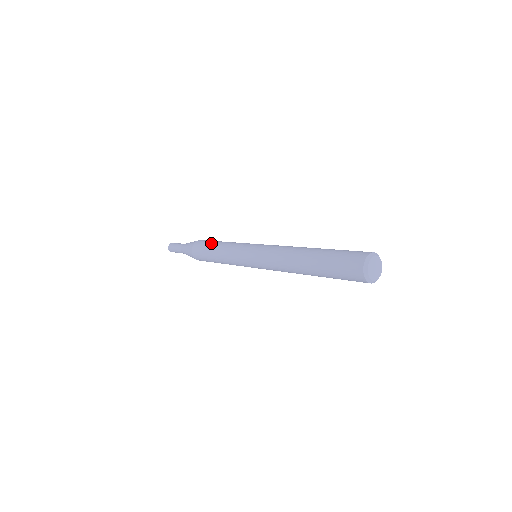
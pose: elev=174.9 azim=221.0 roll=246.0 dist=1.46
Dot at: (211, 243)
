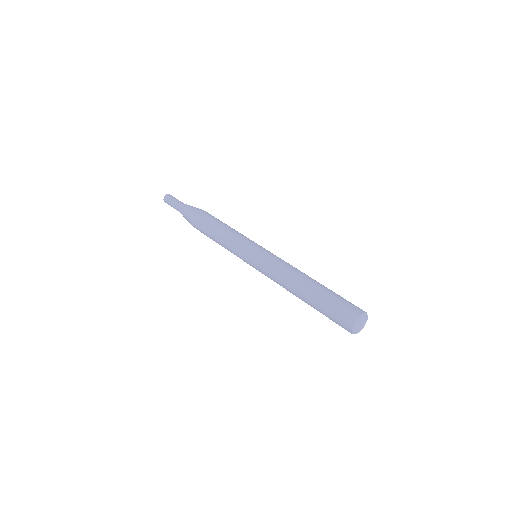
Dot at: (208, 233)
